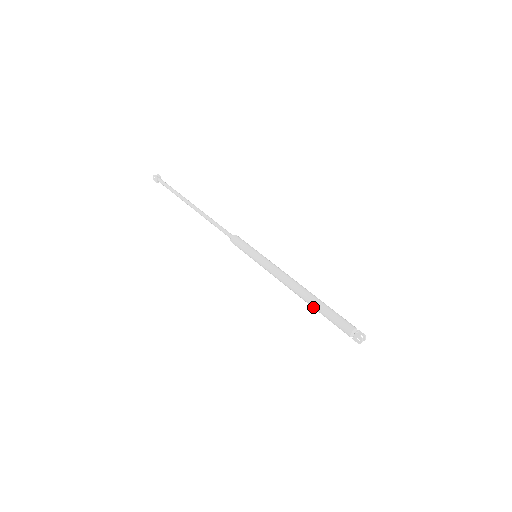
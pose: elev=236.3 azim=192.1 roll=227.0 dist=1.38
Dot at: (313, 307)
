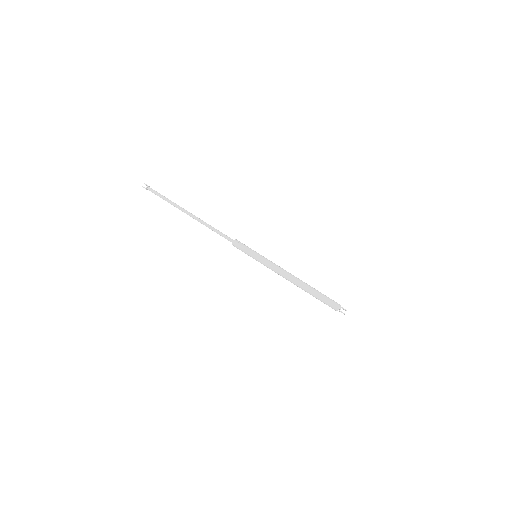
Dot at: occluded
